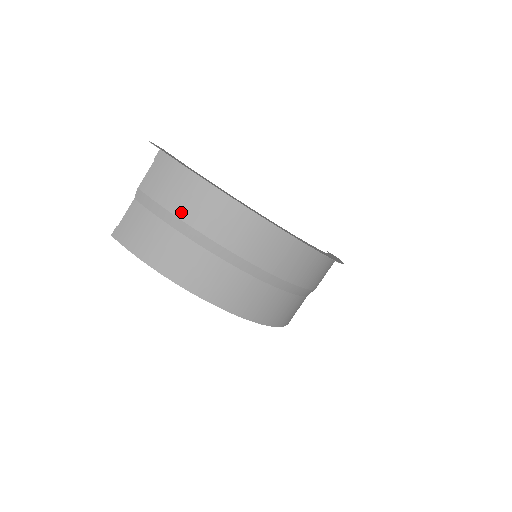
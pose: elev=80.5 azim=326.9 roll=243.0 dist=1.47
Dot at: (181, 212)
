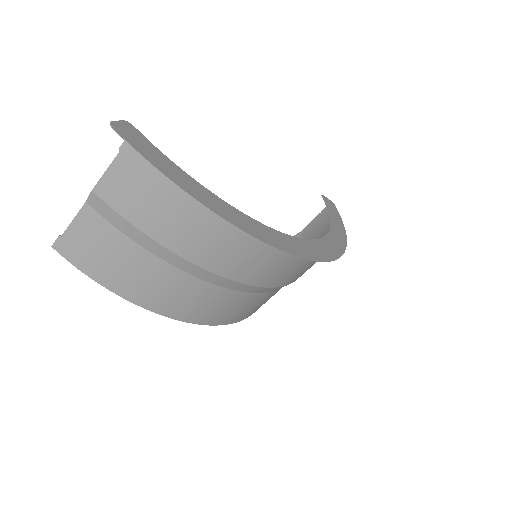
Dot at: (169, 240)
